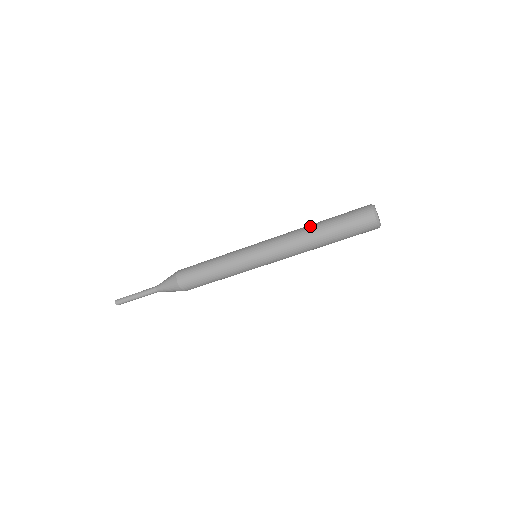
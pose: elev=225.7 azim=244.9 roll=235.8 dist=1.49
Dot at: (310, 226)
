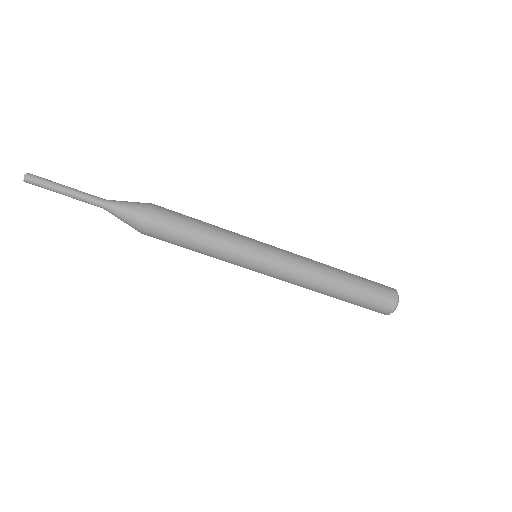
Dot at: occluded
